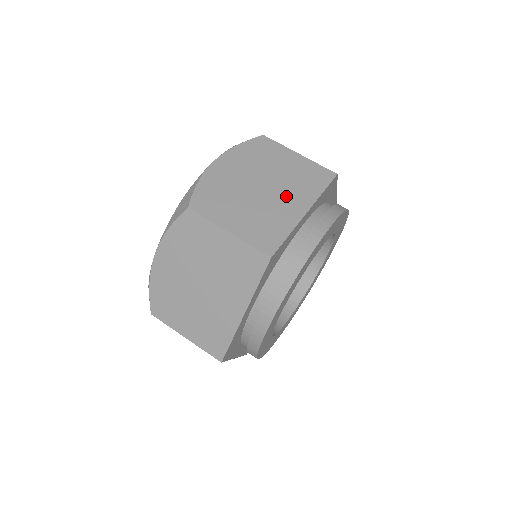
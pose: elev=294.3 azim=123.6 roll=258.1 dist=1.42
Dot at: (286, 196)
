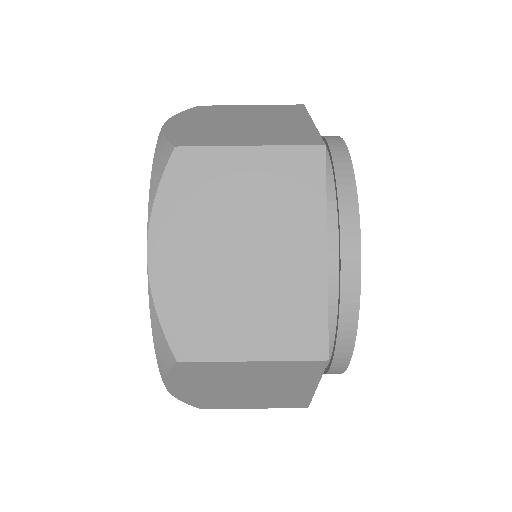
Dot at: (276, 120)
